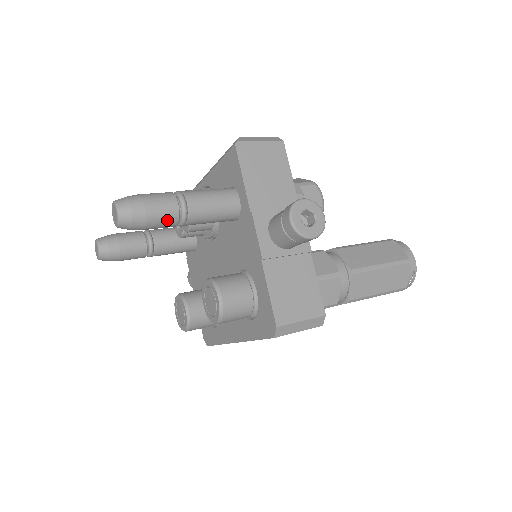
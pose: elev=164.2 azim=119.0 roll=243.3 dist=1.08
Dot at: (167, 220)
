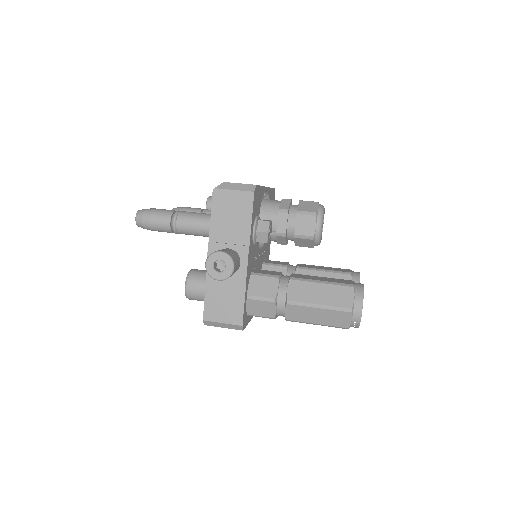
Dot at: (164, 230)
